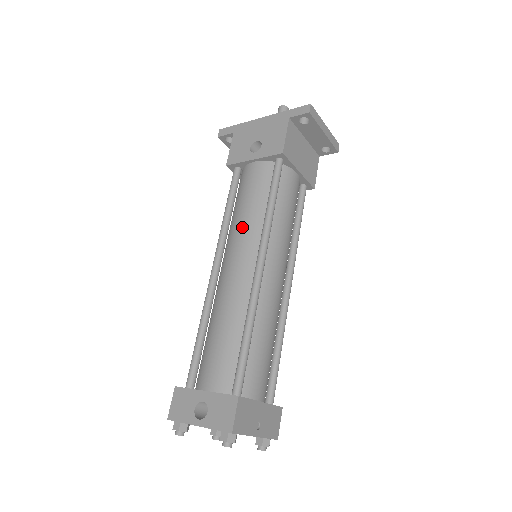
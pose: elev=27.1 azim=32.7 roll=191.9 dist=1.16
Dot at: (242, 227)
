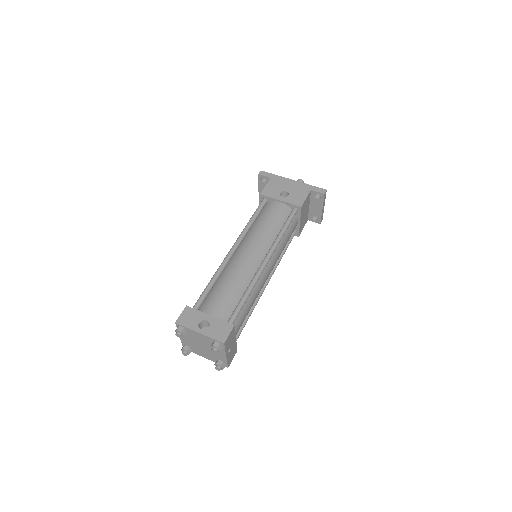
Dot at: (261, 235)
